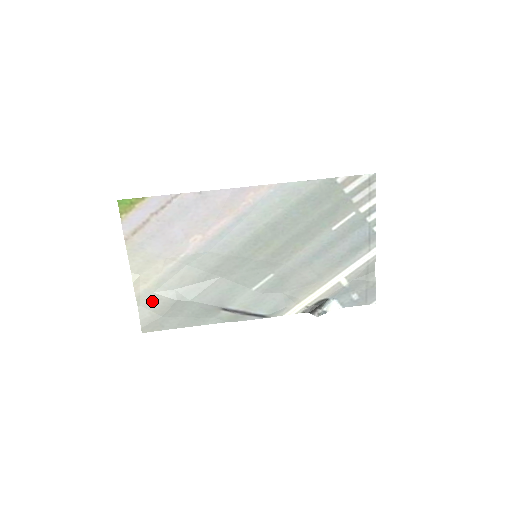
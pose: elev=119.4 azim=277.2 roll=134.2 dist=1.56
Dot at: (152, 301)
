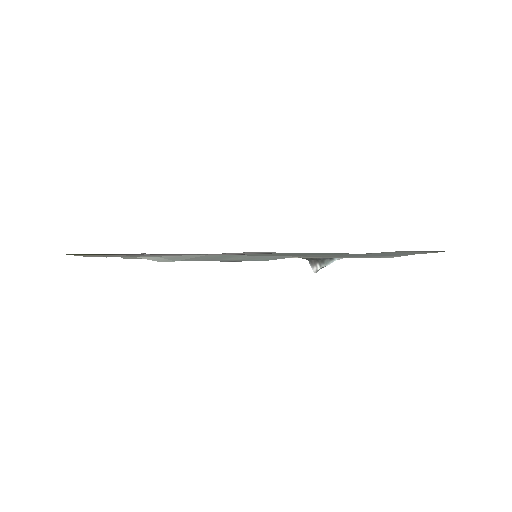
Dot at: occluded
